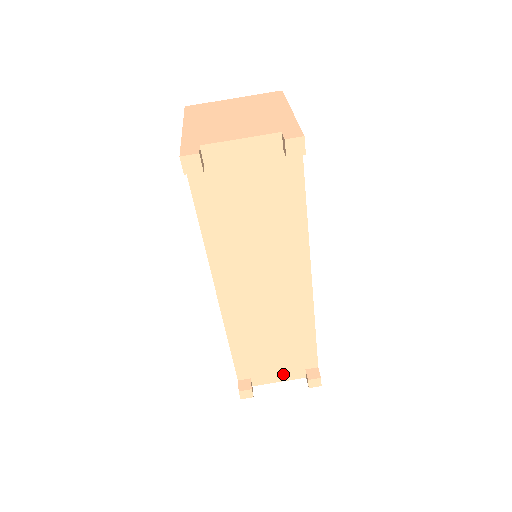
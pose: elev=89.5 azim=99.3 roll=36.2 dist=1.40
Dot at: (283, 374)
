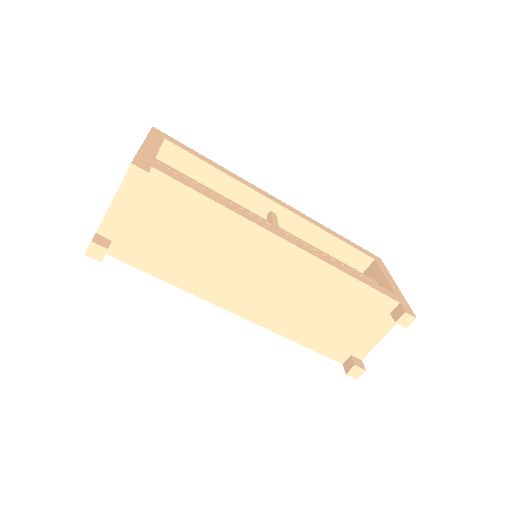
Dot at: (375, 332)
